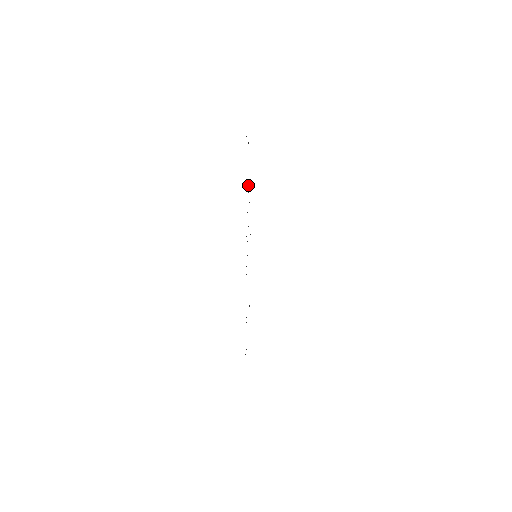
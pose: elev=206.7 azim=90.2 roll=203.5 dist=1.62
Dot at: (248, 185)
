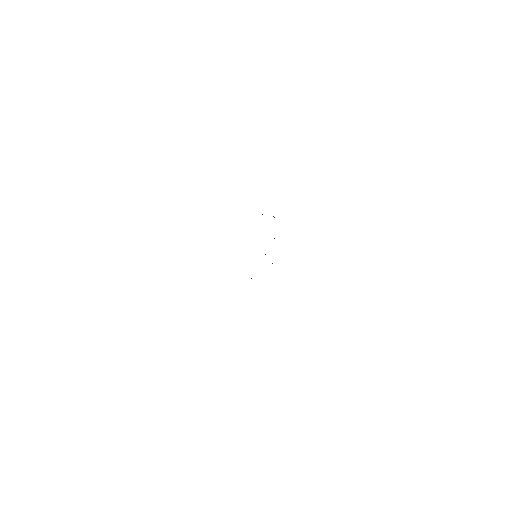
Dot at: occluded
